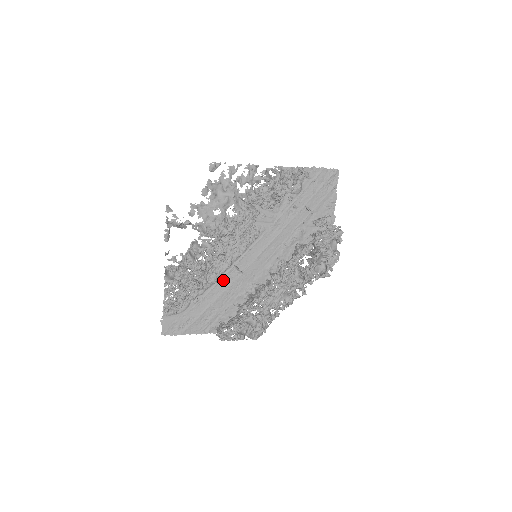
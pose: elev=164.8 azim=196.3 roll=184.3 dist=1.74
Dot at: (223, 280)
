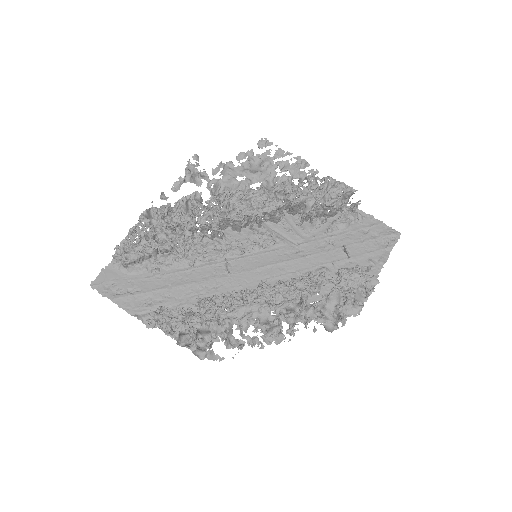
Dot at: (202, 269)
